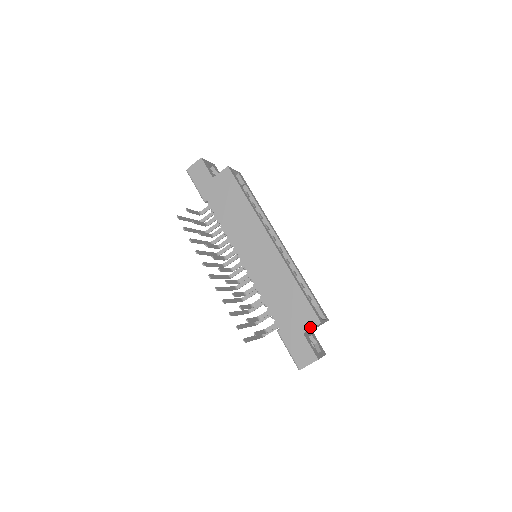
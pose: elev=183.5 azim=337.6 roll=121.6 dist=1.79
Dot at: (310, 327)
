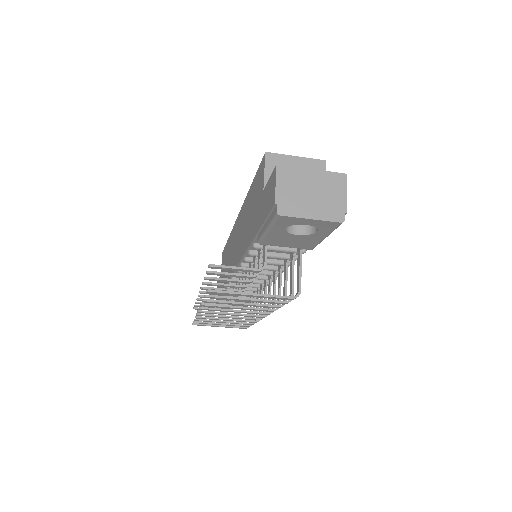
Dot at: (263, 175)
